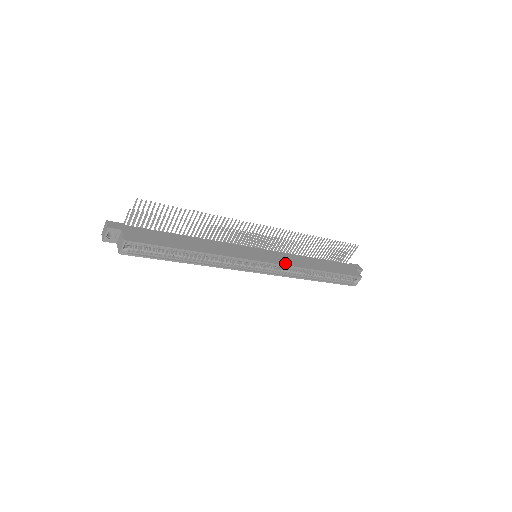
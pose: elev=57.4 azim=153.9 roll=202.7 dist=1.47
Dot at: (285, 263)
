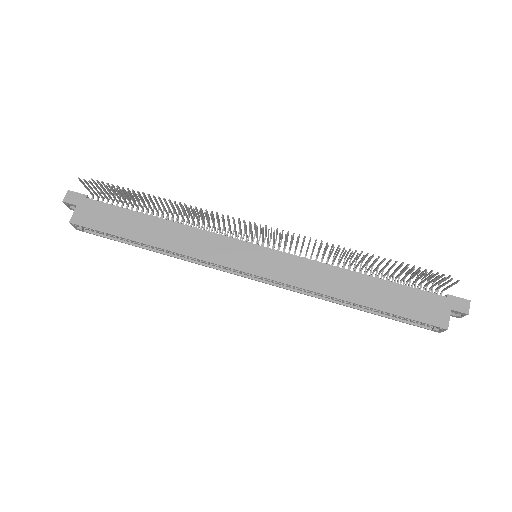
Dot at: (289, 280)
